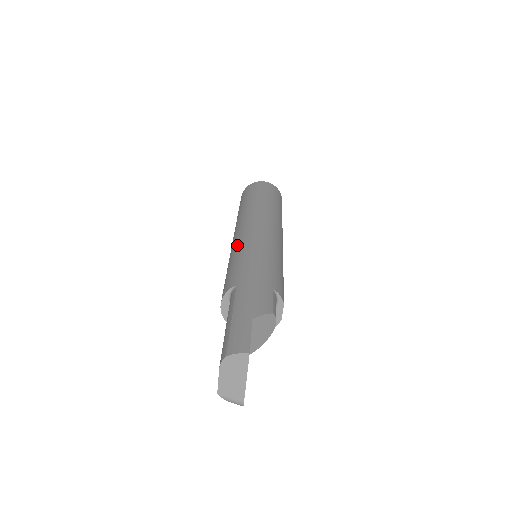
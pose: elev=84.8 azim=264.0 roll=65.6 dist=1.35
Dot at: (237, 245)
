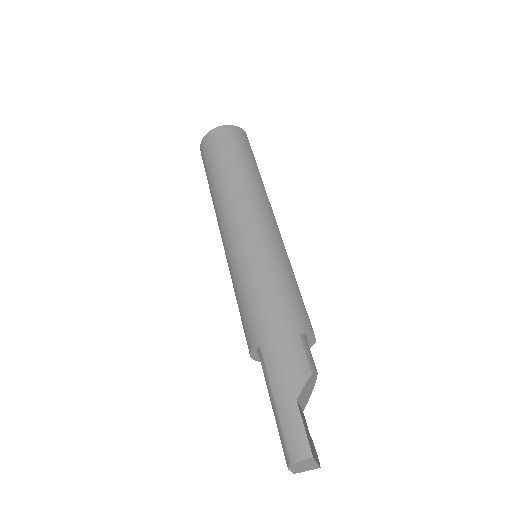
Dot at: (233, 265)
